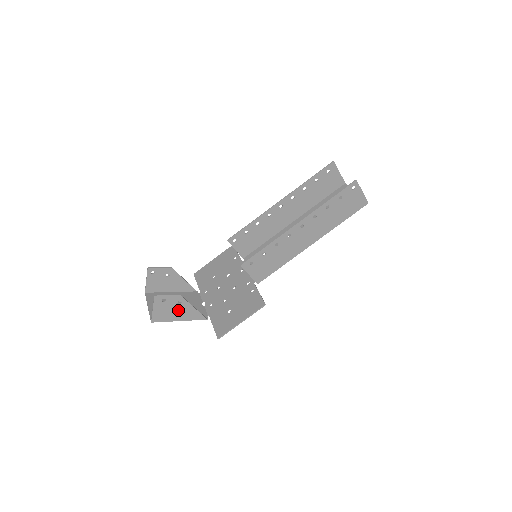
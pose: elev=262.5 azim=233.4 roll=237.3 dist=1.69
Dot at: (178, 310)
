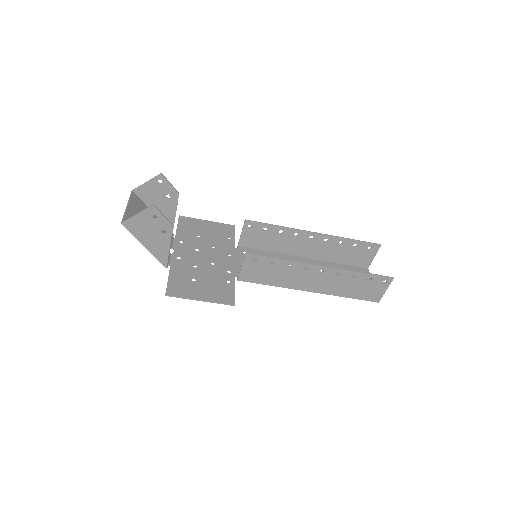
Dot at: (155, 236)
